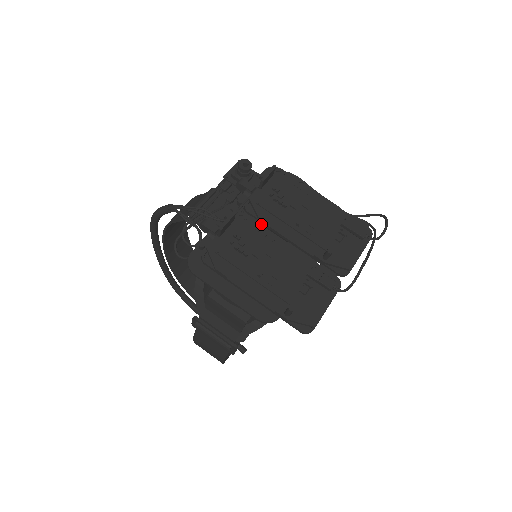
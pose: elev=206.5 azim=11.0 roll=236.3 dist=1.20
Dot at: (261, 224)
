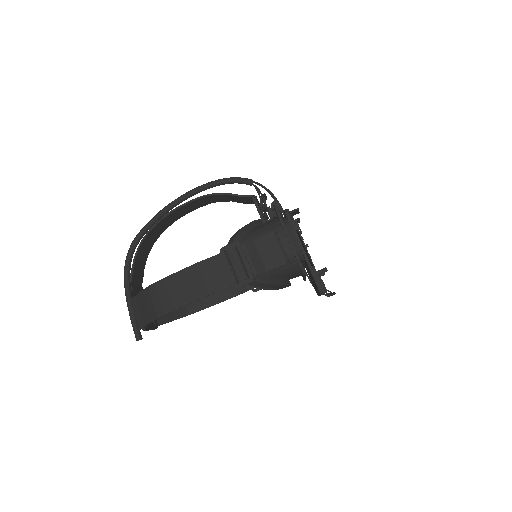
Dot at: occluded
